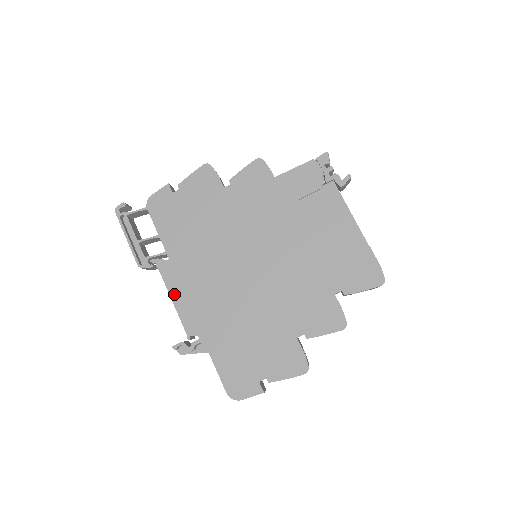
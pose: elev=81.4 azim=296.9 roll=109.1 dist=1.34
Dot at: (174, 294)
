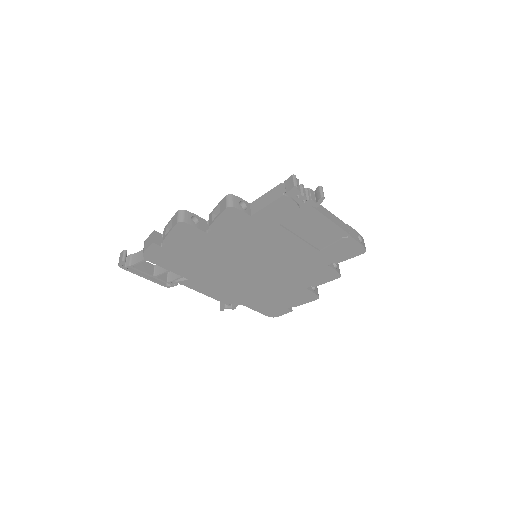
Dot at: (205, 293)
